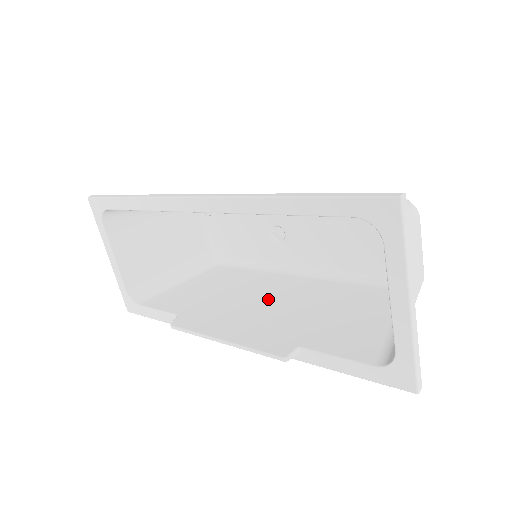
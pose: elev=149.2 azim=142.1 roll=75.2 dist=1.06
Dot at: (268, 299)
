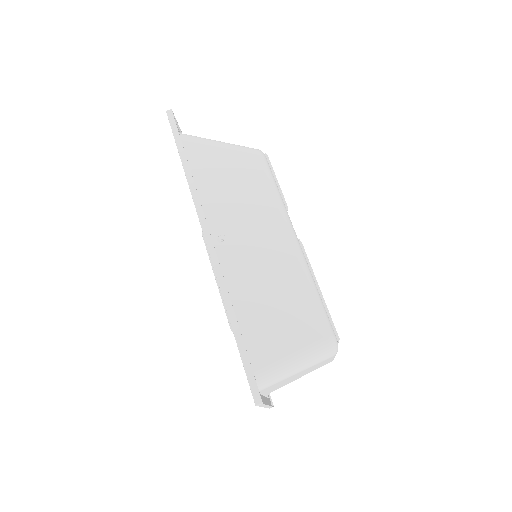
Dot at: occluded
